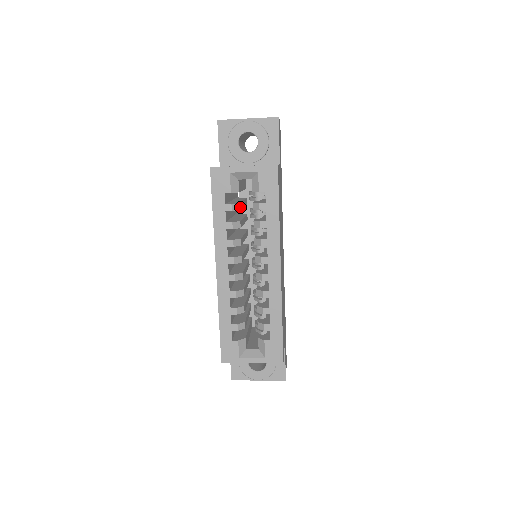
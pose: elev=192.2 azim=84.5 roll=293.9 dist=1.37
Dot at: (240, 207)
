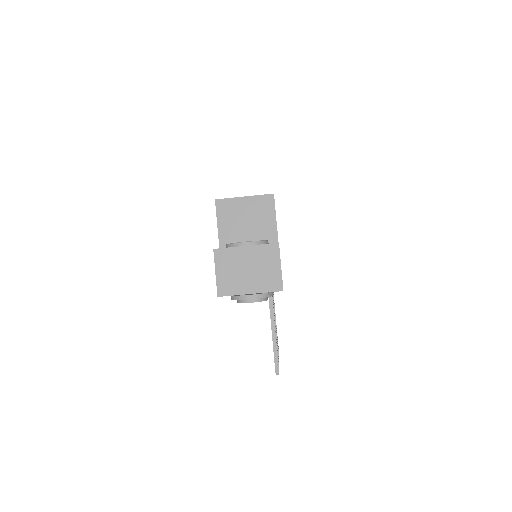
Dot at: occluded
